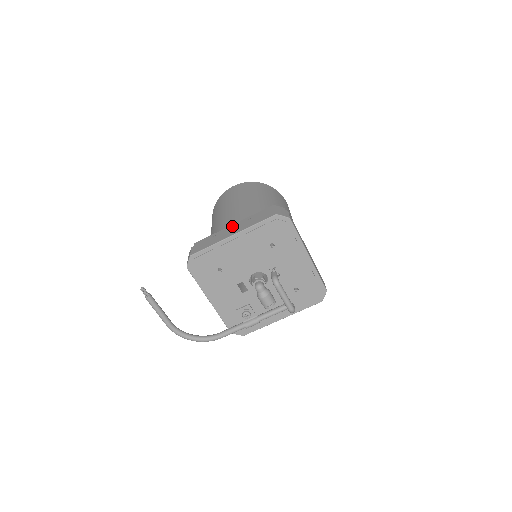
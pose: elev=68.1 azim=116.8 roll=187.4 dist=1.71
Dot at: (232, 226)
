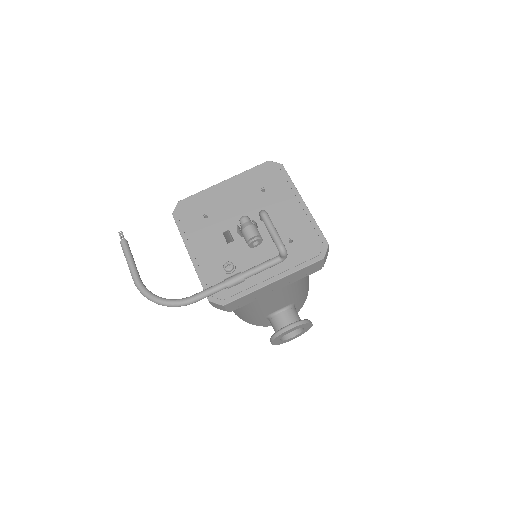
Dot at: occluded
